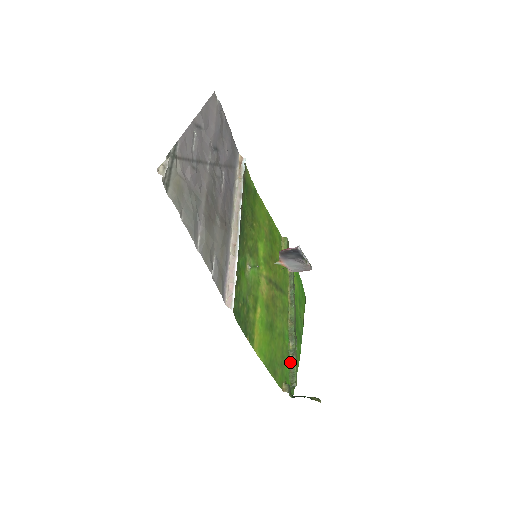
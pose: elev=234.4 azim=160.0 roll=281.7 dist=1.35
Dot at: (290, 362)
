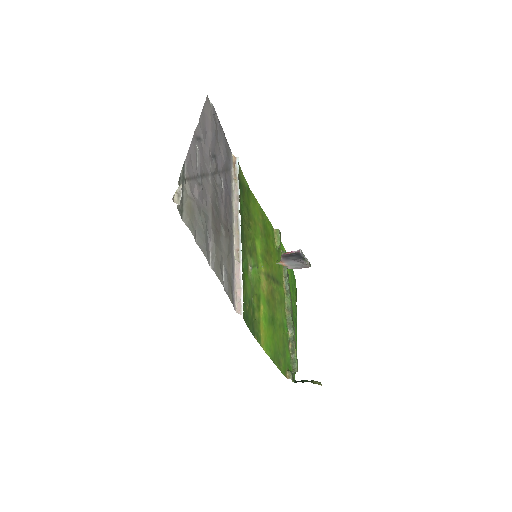
Dot at: (290, 349)
